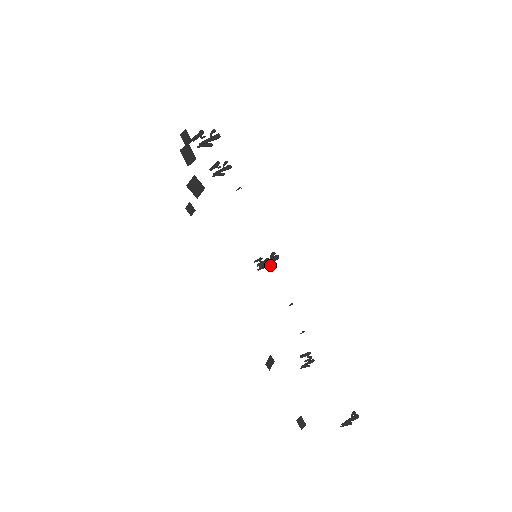
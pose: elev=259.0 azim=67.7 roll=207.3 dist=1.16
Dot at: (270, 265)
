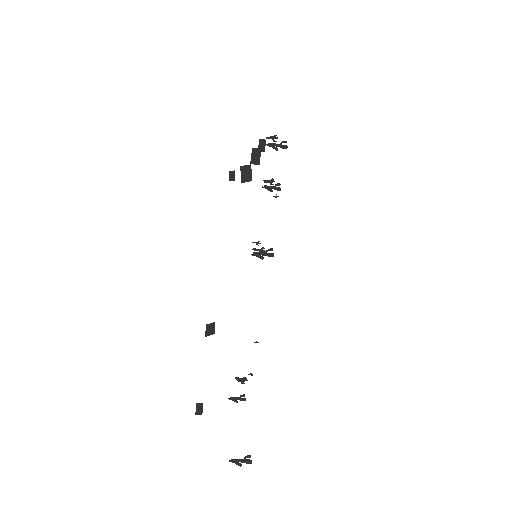
Dot at: (263, 257)
